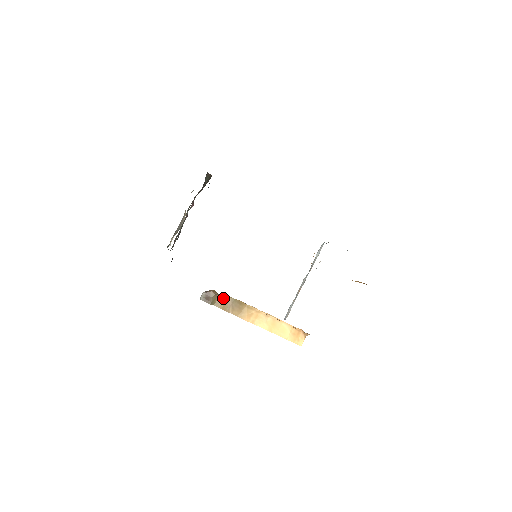
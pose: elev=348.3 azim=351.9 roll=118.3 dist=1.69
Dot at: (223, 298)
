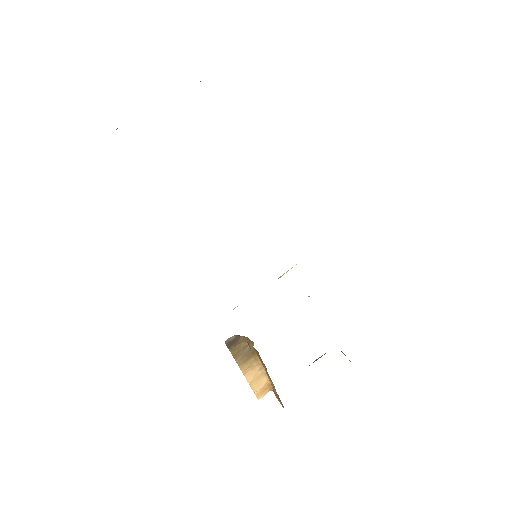
Dot at: (245, 344)
